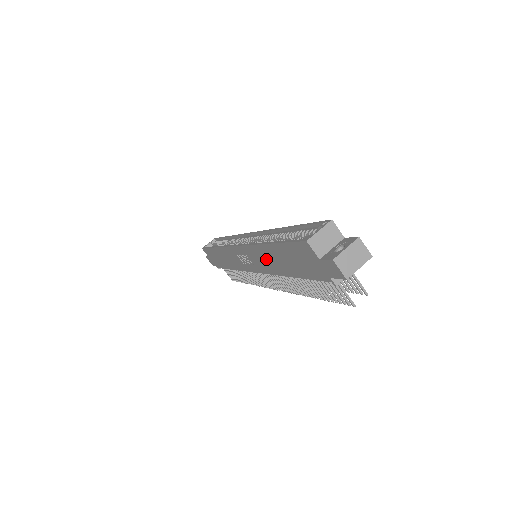
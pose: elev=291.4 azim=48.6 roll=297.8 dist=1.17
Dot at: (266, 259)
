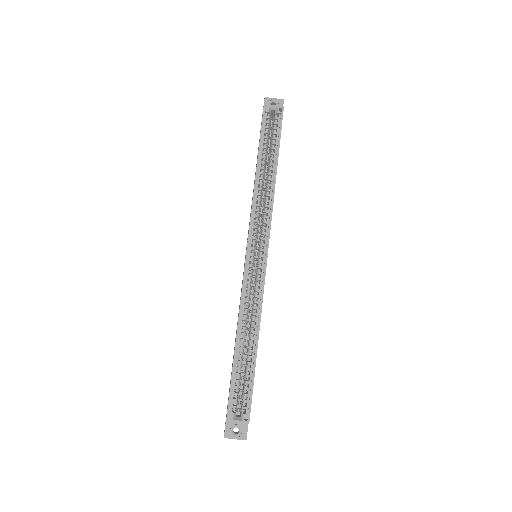
Dot at: (238, 315)
